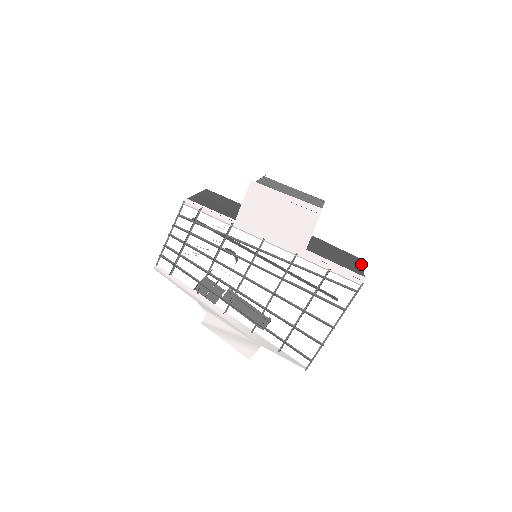
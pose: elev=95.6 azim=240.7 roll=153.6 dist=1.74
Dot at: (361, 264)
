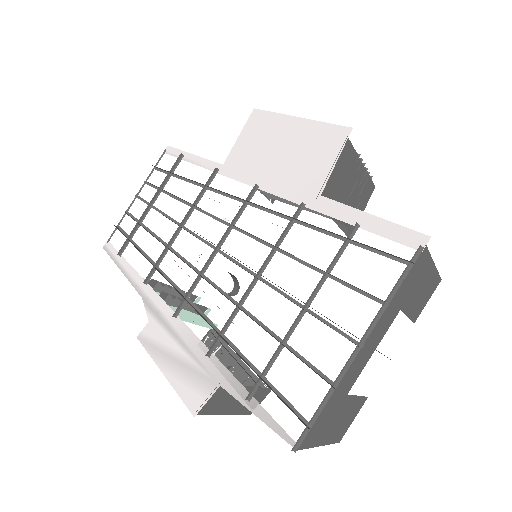
Dot at: occluded
